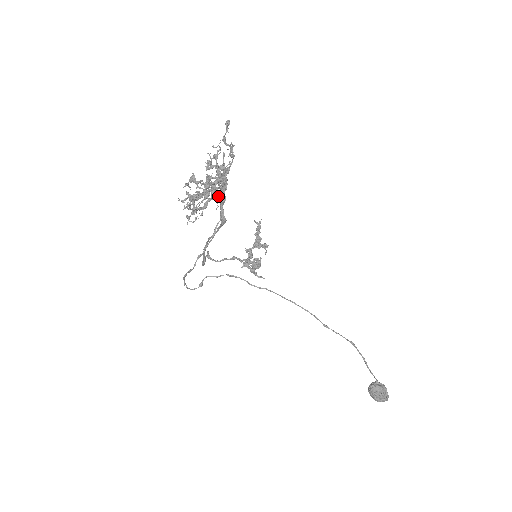
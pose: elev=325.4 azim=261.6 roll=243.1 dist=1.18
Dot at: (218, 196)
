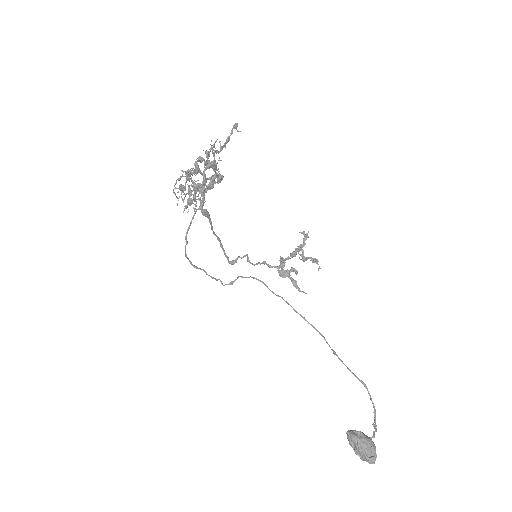
Dot at: (198, 187)
